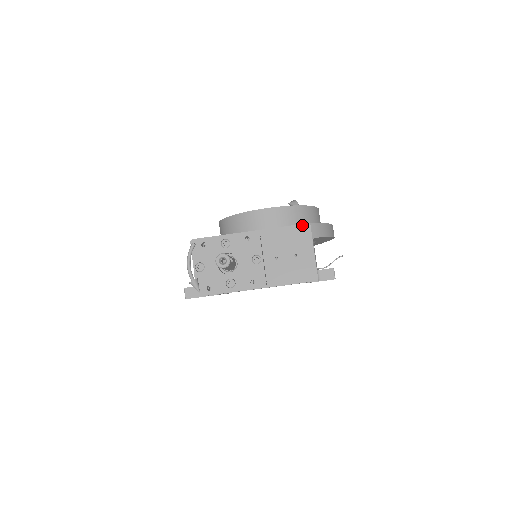
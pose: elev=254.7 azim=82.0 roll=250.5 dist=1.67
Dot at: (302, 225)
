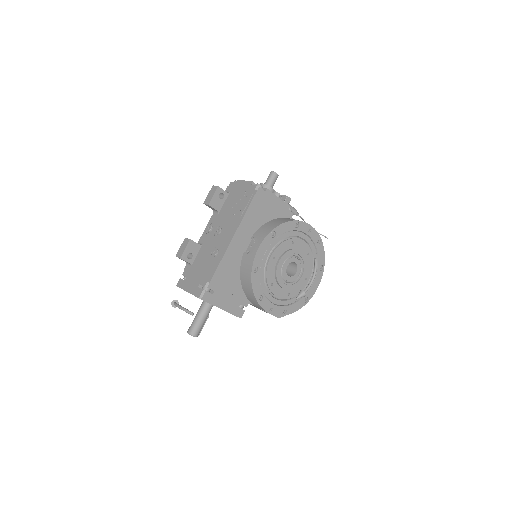
Dot at: occluded
